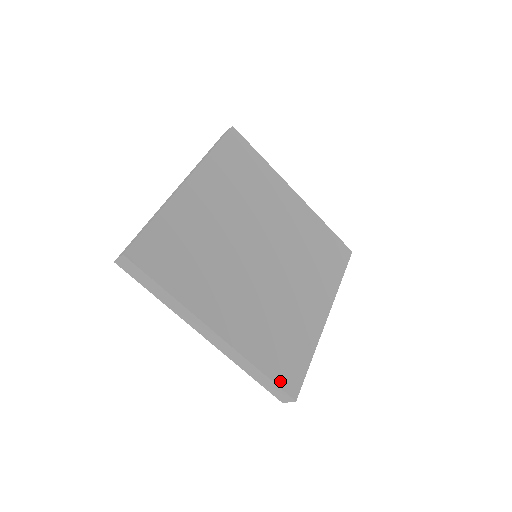
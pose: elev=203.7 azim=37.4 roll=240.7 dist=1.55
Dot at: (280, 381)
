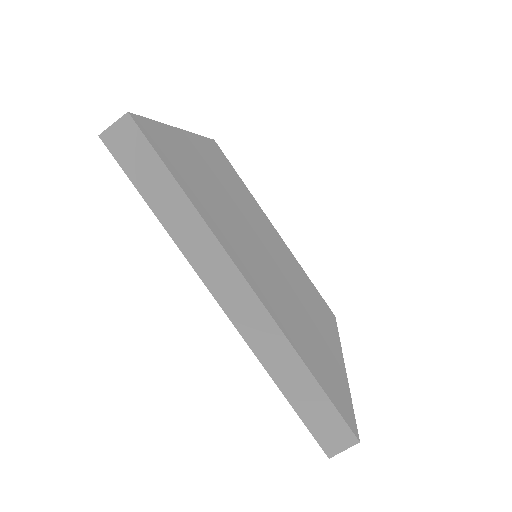
Dot at: (333, 400)
